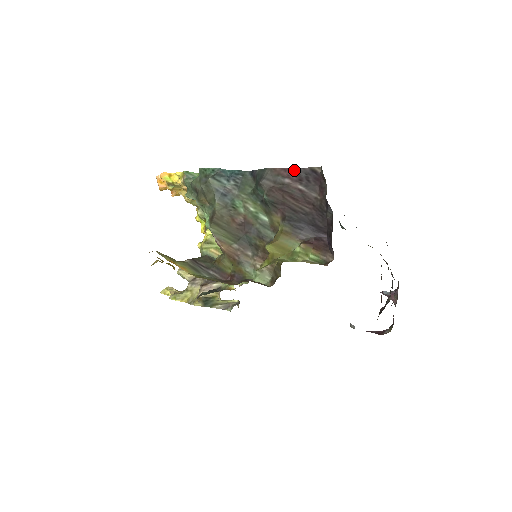
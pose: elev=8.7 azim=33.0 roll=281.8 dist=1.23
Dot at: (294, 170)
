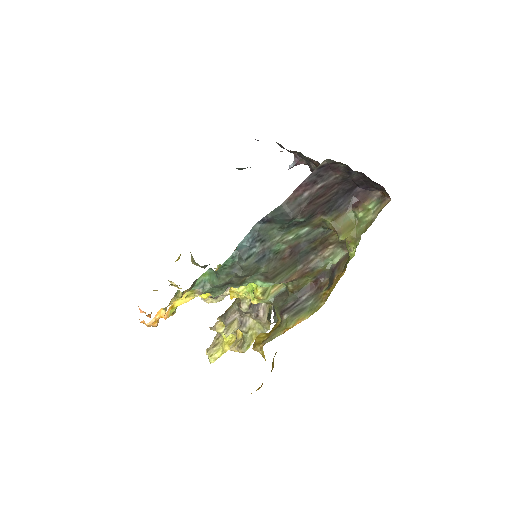
Dot at: (305, 183)
